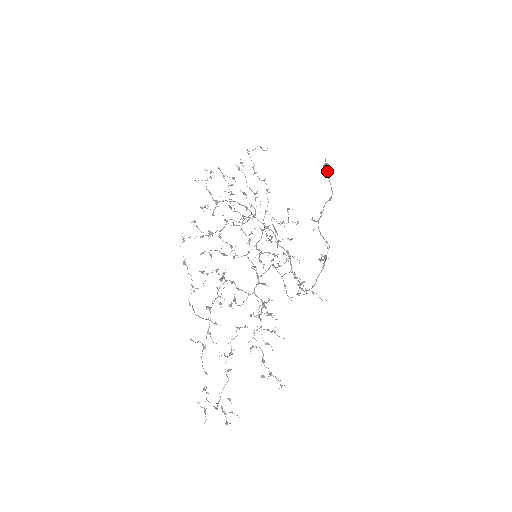
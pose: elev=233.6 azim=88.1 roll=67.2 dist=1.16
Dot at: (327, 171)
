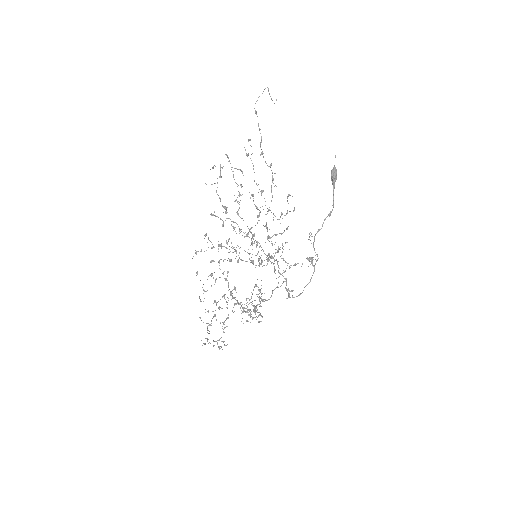
Dot at: (334, 182)
